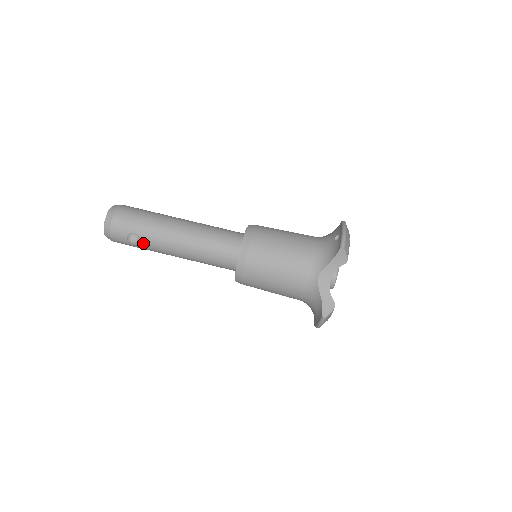
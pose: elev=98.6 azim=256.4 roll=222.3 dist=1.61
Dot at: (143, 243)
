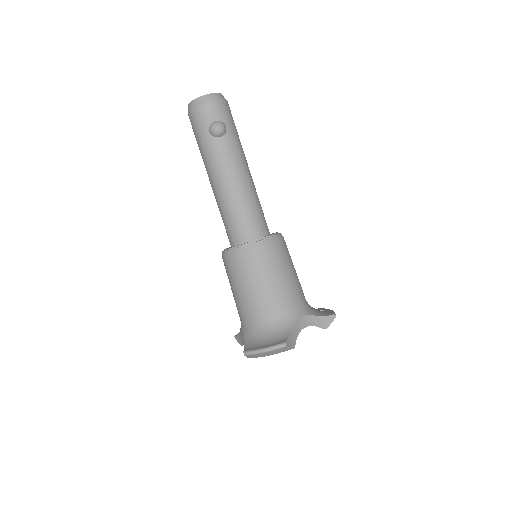
Dot at: (219, 139)
